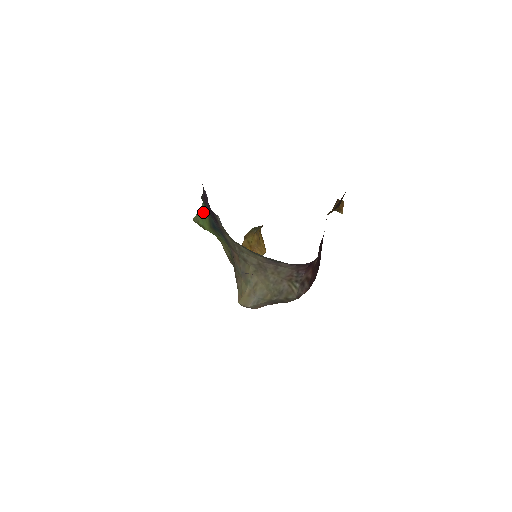
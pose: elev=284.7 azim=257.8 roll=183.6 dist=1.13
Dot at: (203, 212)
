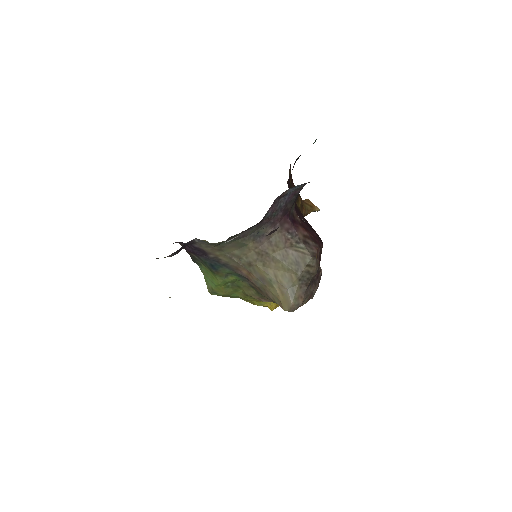
Dot at: (205, 274)
